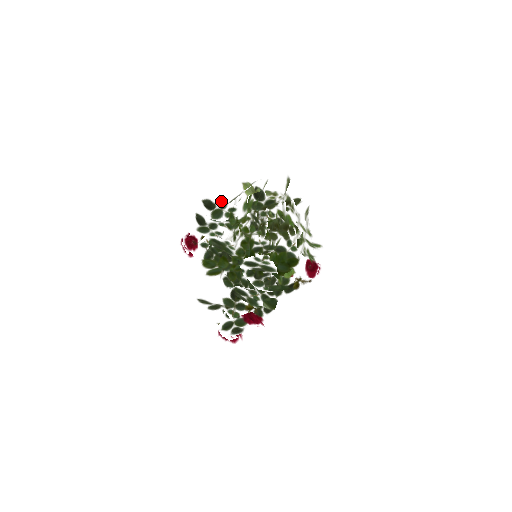
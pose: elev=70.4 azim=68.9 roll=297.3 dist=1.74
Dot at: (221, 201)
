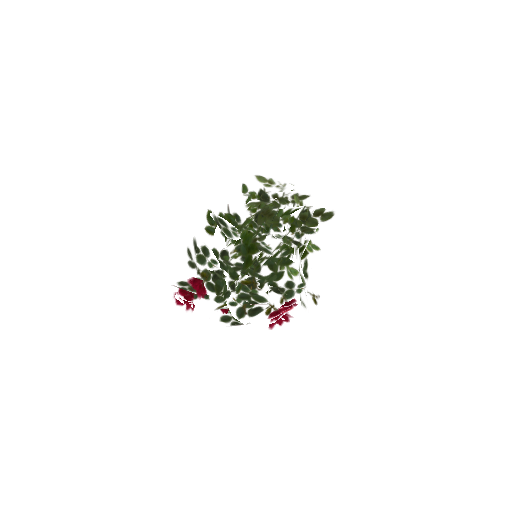
Dot at: occluded
